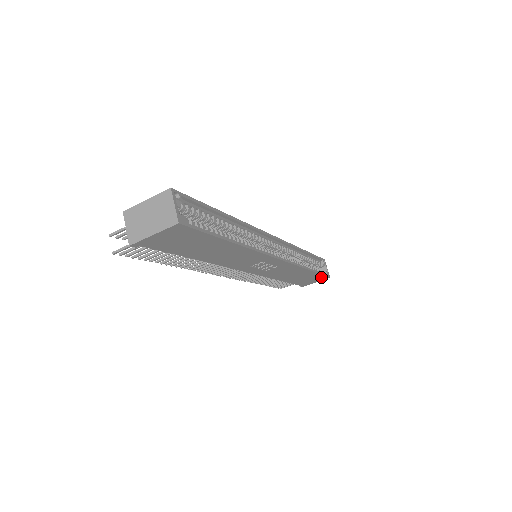
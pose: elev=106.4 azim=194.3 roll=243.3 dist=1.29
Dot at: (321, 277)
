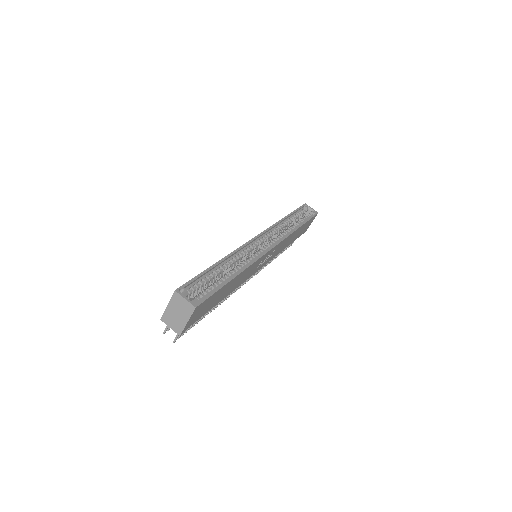
Dot at: (311, 219)
